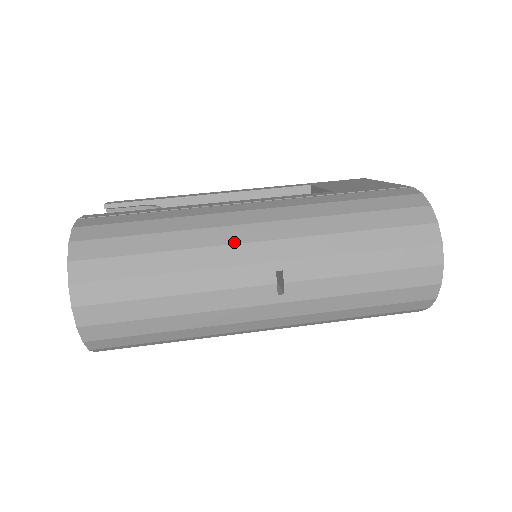
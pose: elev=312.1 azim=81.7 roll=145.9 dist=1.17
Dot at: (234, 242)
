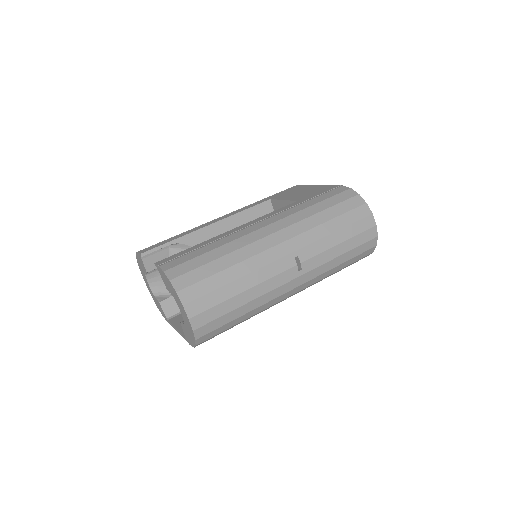
Dot at: (266, 249)
